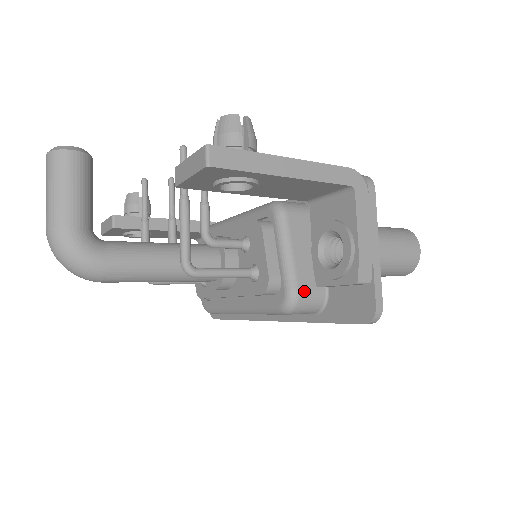
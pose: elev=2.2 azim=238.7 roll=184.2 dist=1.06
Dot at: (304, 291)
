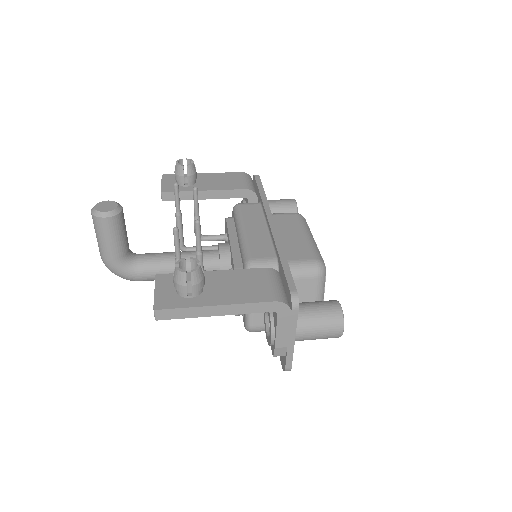
Dot at: (257, 327)
